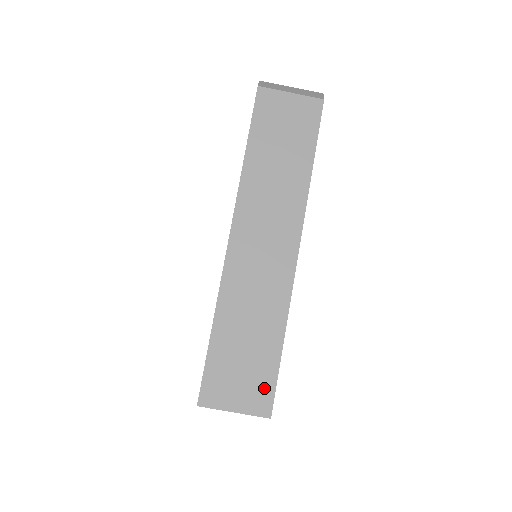
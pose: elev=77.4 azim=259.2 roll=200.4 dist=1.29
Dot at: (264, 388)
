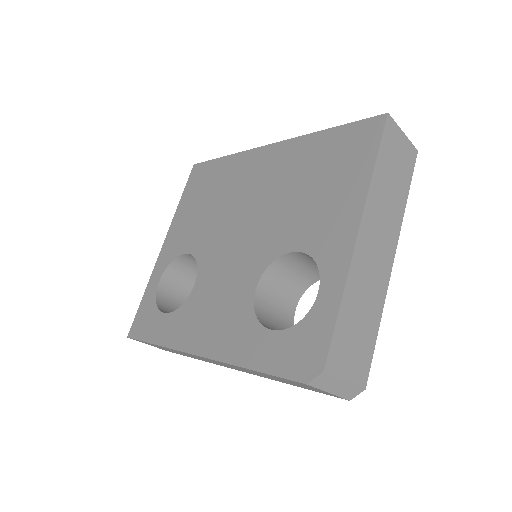
Dot at: occluded
